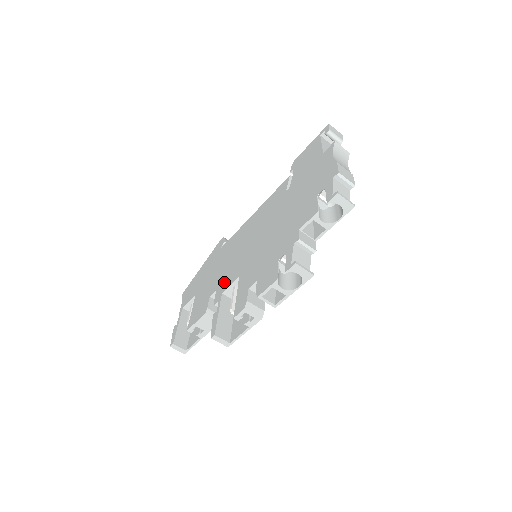
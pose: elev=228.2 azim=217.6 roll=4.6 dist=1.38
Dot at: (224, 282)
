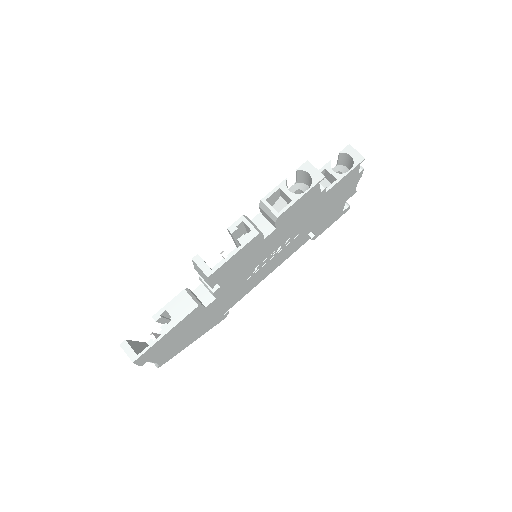
Dot at: occluded
